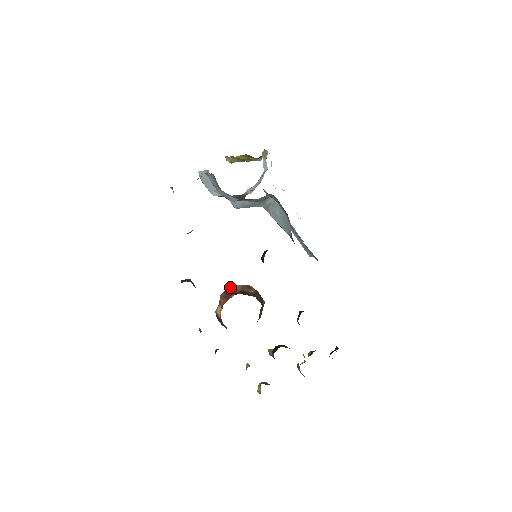
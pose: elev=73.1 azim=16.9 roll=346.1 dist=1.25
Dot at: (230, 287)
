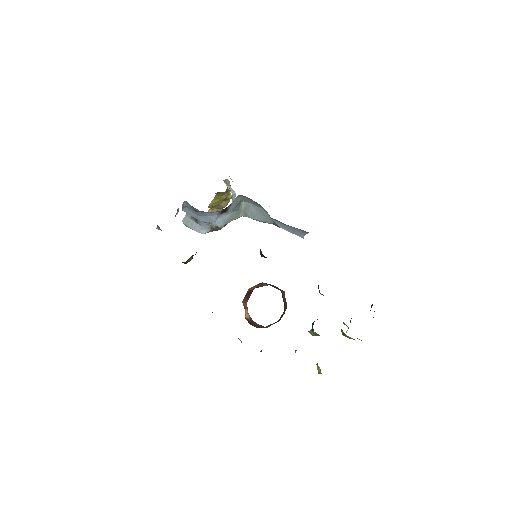
Dot at: (247, 291)
